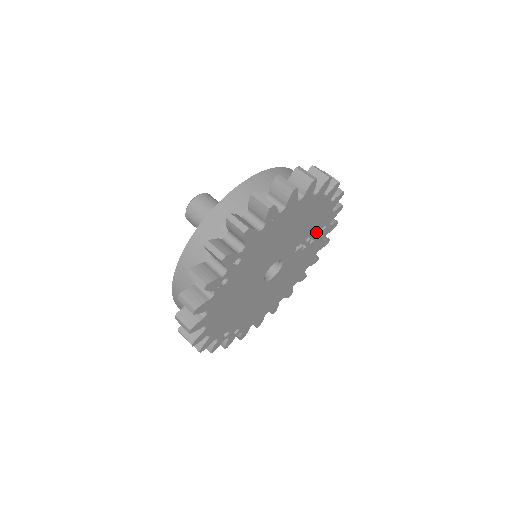
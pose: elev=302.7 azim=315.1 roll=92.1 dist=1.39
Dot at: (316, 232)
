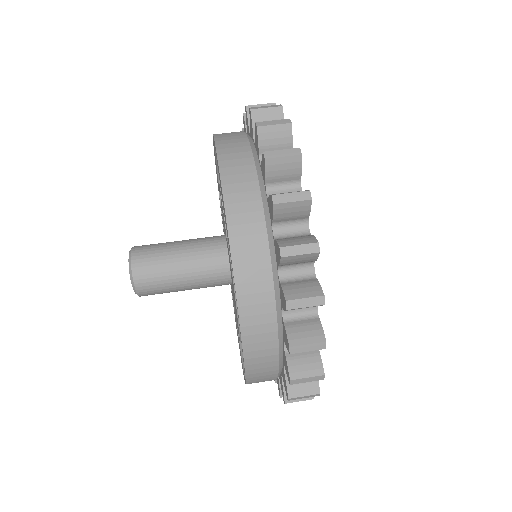
Dot at: occluded
